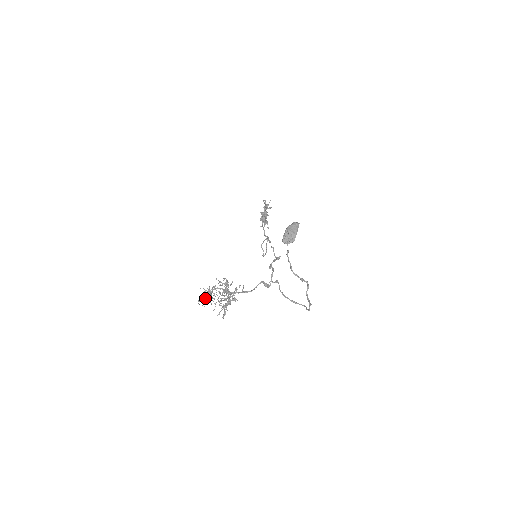
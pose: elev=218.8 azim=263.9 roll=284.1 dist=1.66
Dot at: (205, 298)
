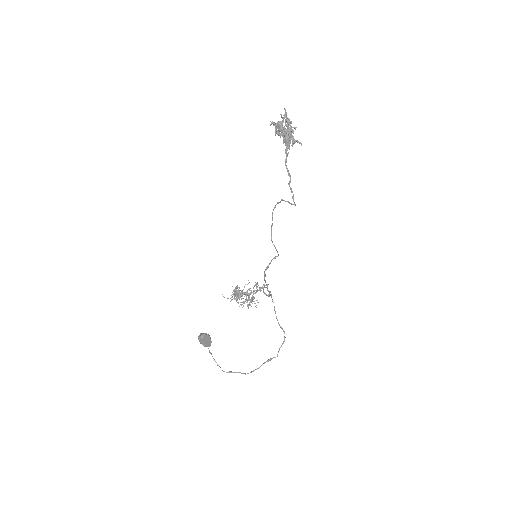
Dot at: occluded
